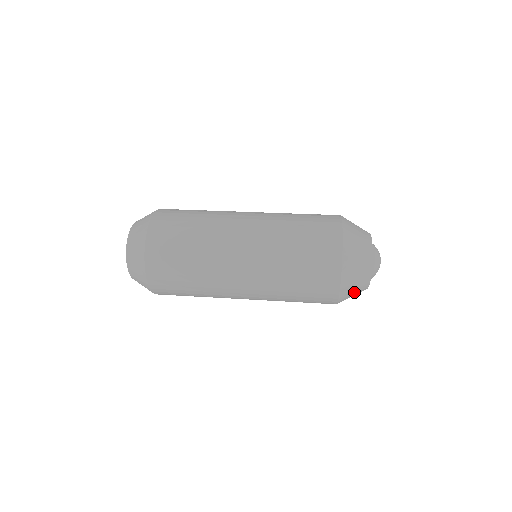
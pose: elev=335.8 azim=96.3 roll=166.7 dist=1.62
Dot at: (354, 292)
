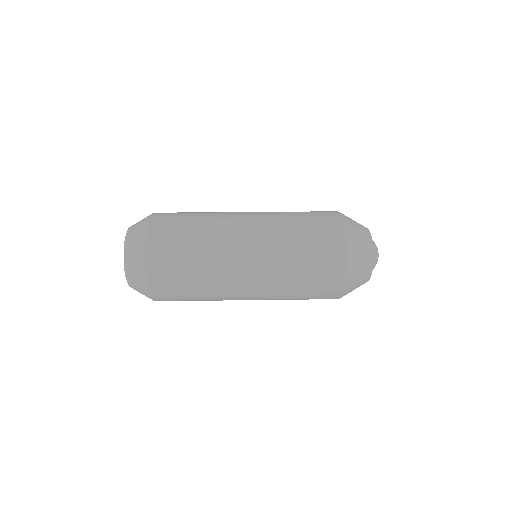
Dot at: occluded
